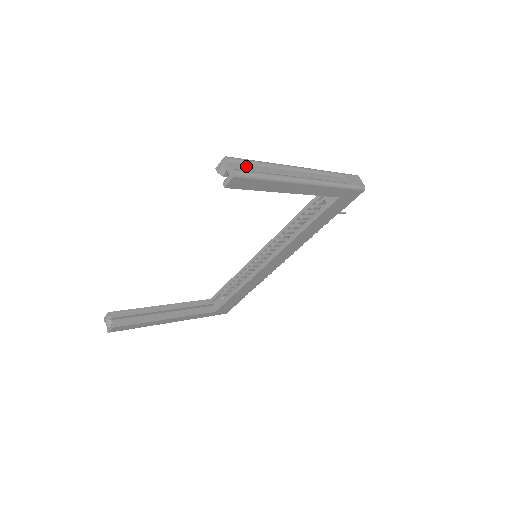
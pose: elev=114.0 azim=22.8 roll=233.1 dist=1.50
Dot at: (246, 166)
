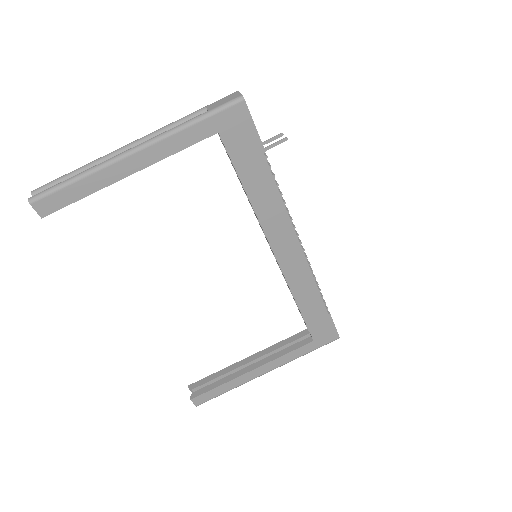
Dot at: occluded
